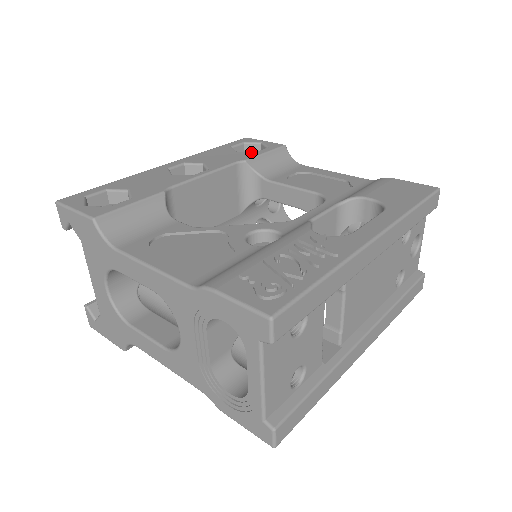
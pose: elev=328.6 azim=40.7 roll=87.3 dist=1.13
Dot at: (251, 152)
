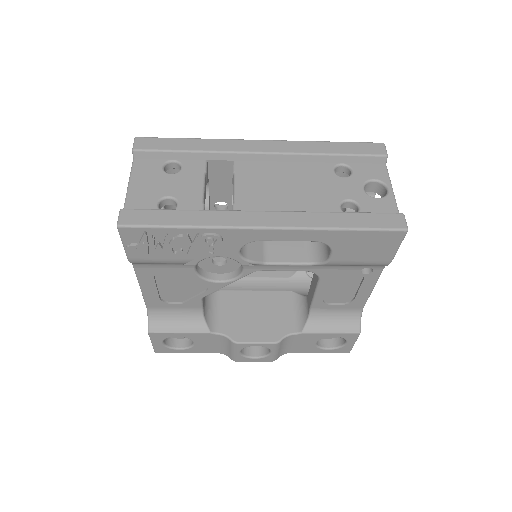
Dot at: occluded
